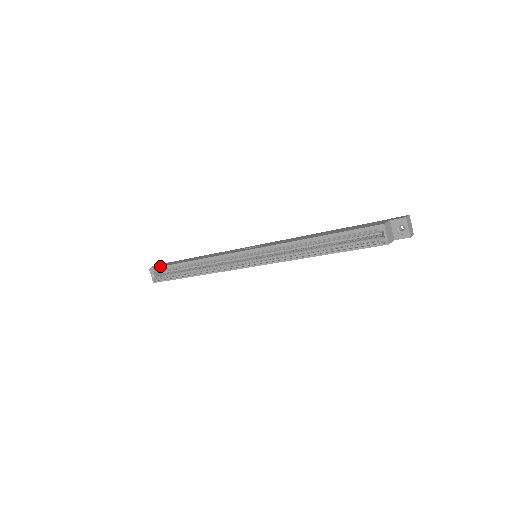
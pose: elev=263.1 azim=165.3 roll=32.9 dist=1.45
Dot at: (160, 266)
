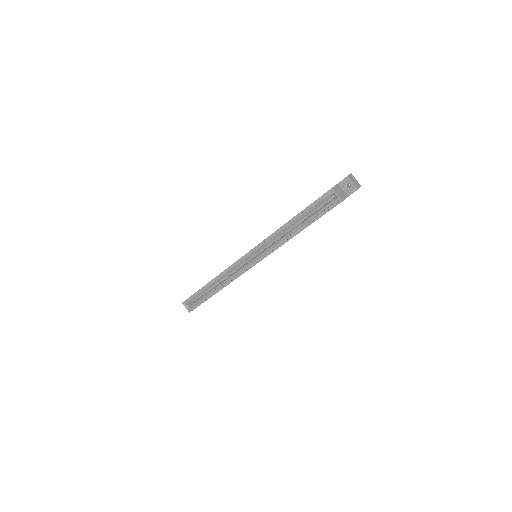
Dot at: (189, 297)
